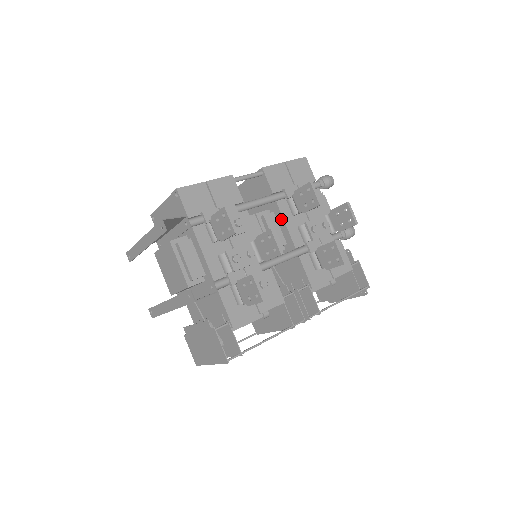
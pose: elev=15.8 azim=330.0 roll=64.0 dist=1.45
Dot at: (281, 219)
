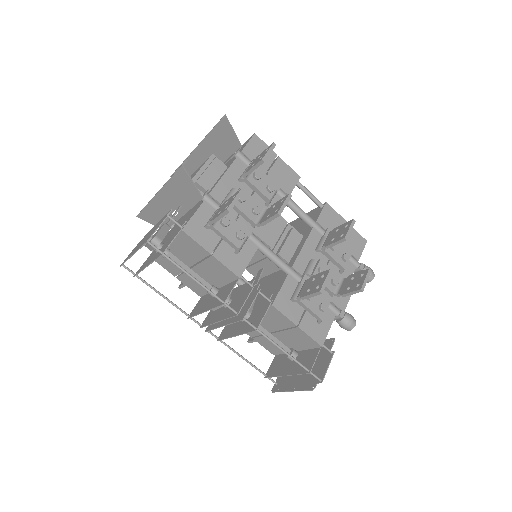
Dot at: (304, 242)
